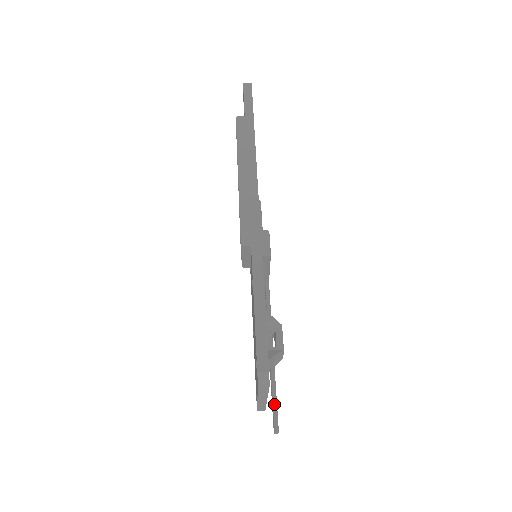
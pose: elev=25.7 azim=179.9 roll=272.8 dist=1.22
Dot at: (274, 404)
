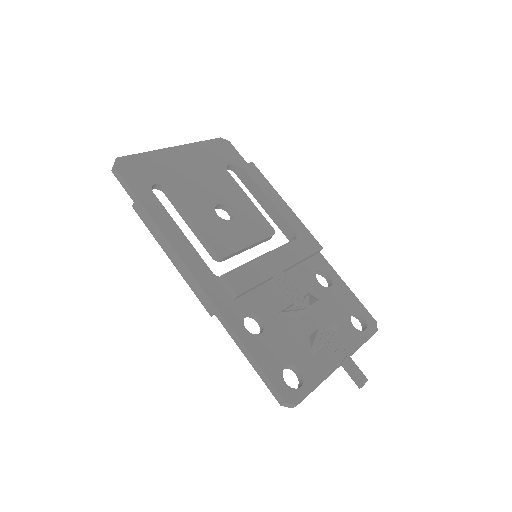
Dot at: (344, 369)
